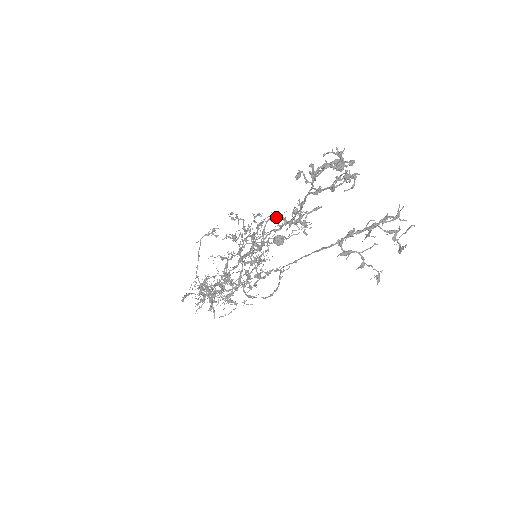
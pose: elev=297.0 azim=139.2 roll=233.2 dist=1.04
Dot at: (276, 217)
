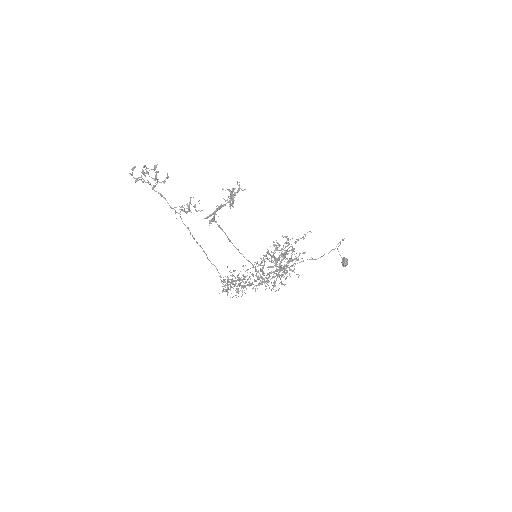
Dot at: (182, 210)
